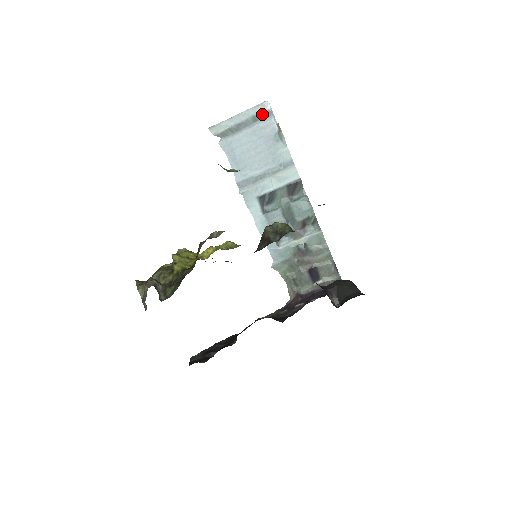
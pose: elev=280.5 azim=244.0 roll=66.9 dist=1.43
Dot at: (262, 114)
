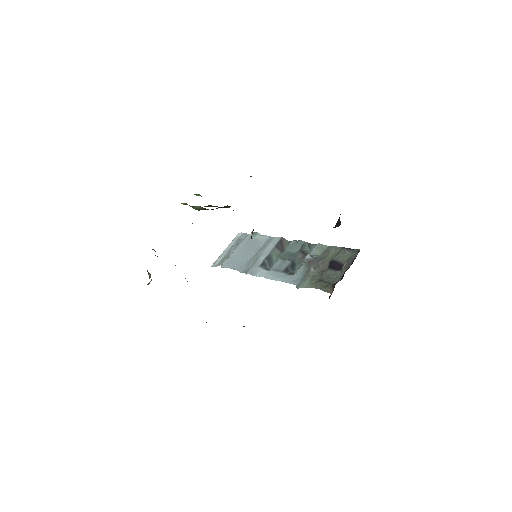
Dot at: (240, 238)
